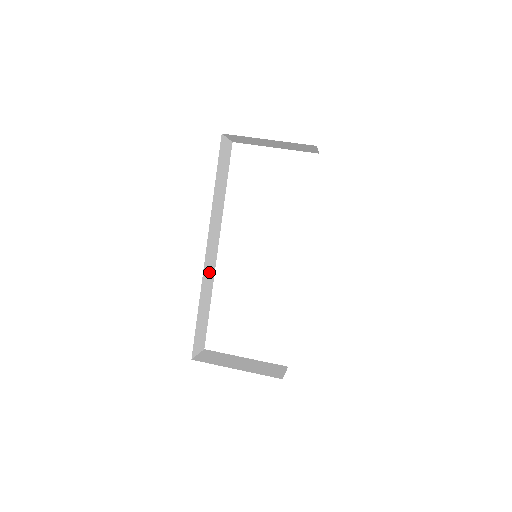
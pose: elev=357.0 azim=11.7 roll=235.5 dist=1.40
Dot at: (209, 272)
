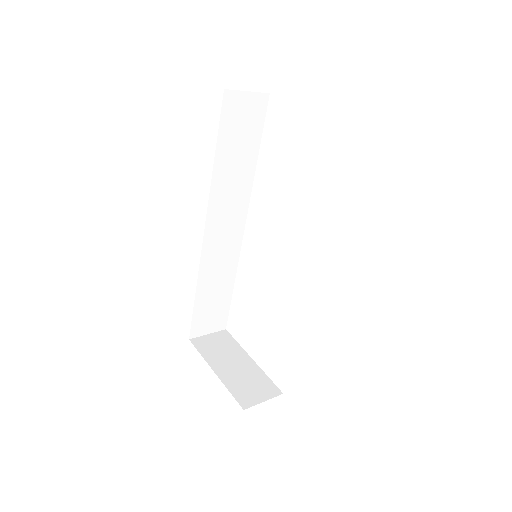
Dot at: (222, 255)
